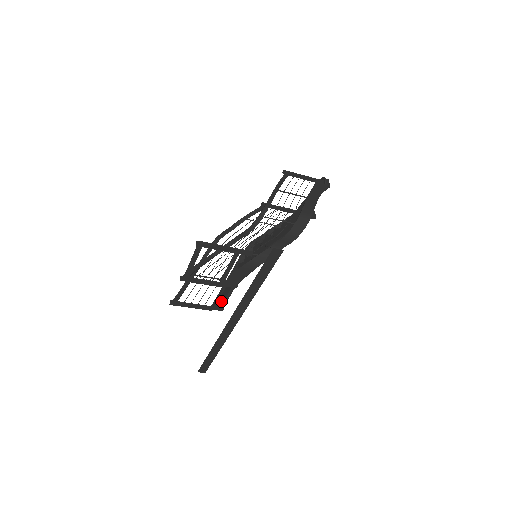
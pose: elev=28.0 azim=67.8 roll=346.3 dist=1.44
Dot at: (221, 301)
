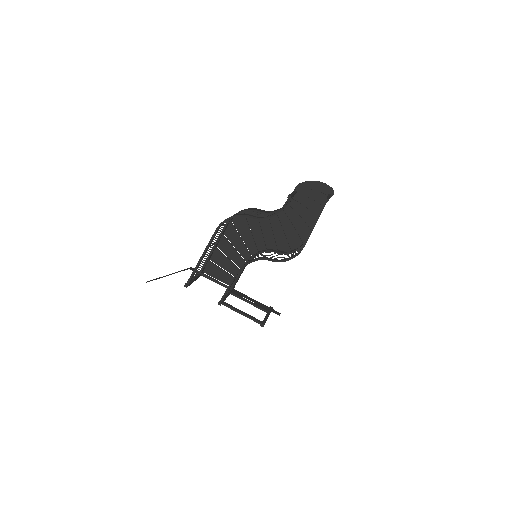
Dot at: (209, 271)
